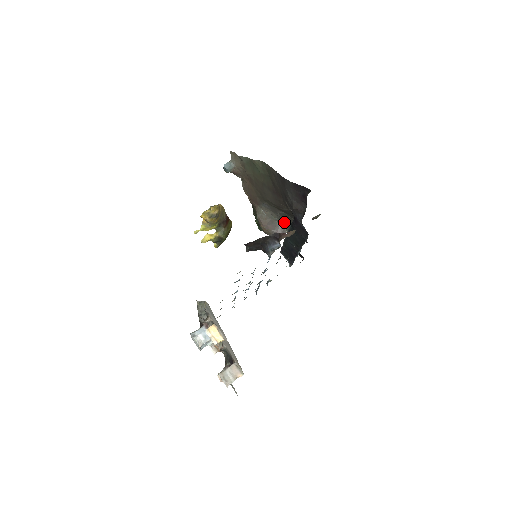
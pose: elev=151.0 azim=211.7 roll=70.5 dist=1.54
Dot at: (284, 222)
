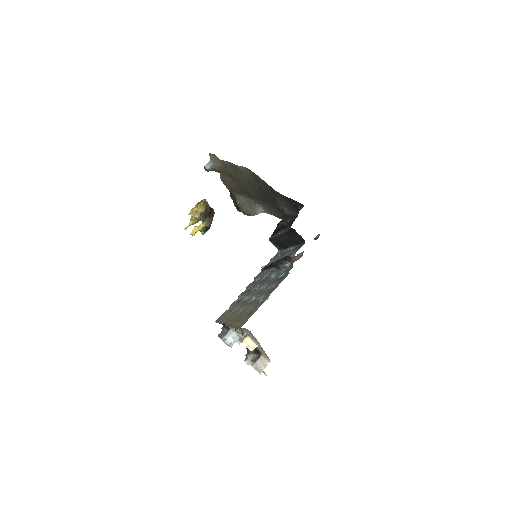
Dot at: (261, 204)
